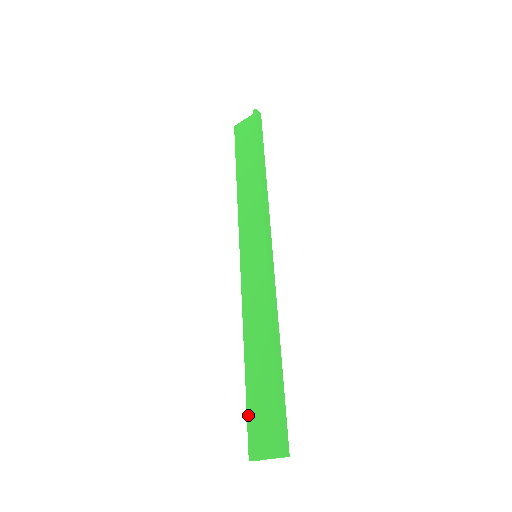
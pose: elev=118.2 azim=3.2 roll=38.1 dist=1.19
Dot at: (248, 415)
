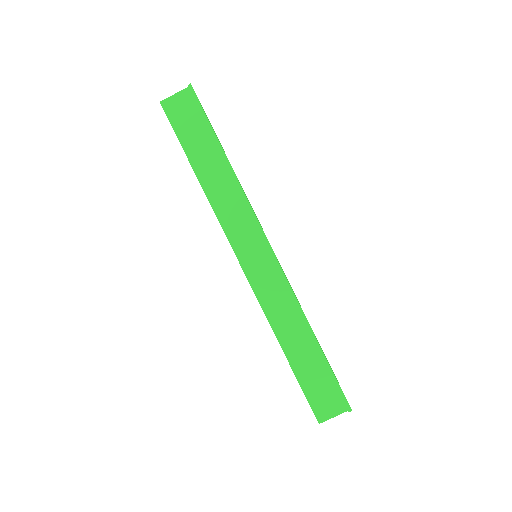
Dot at: (305, 393)
